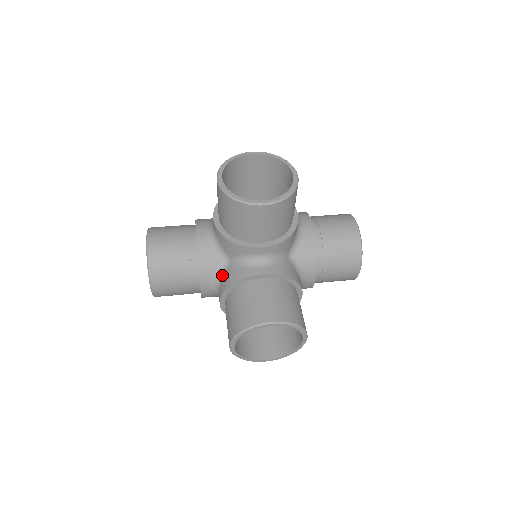
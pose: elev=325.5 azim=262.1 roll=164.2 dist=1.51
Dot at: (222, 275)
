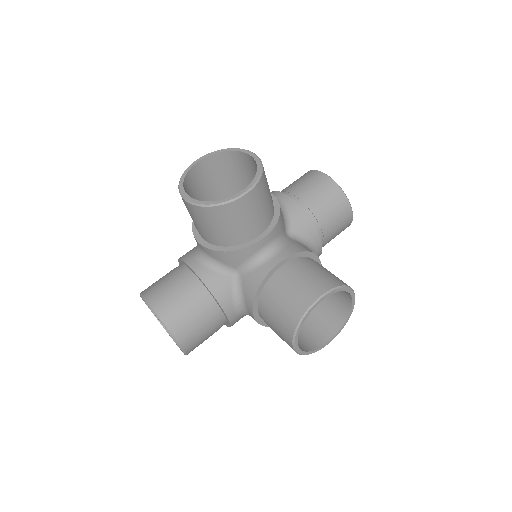
Dot at: (240, 290)
